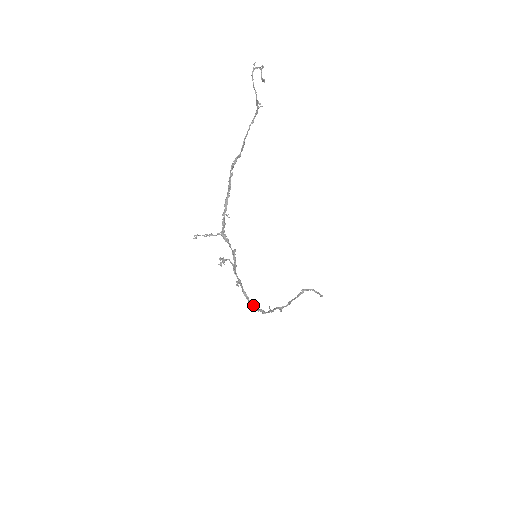
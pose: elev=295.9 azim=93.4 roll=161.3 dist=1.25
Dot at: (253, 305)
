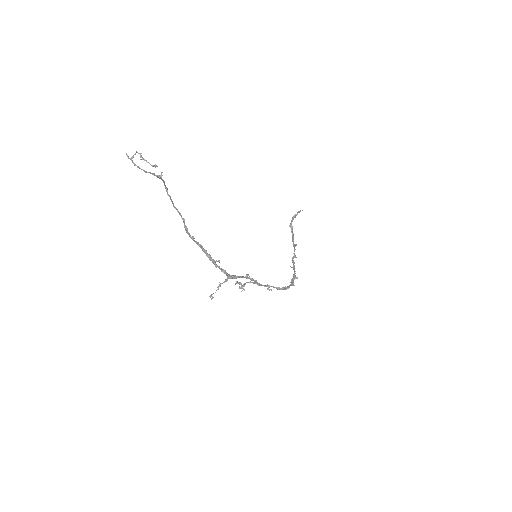
Dot at: occluded
